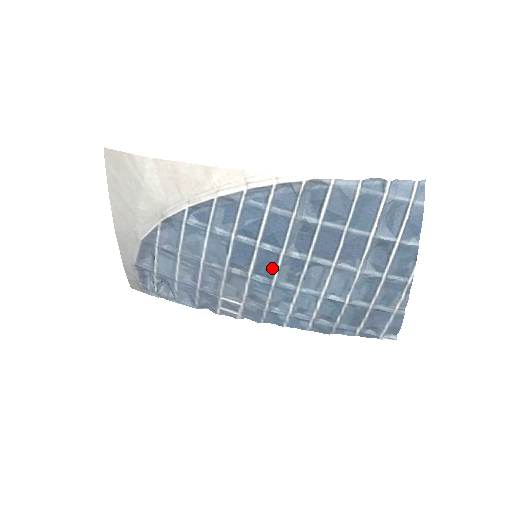
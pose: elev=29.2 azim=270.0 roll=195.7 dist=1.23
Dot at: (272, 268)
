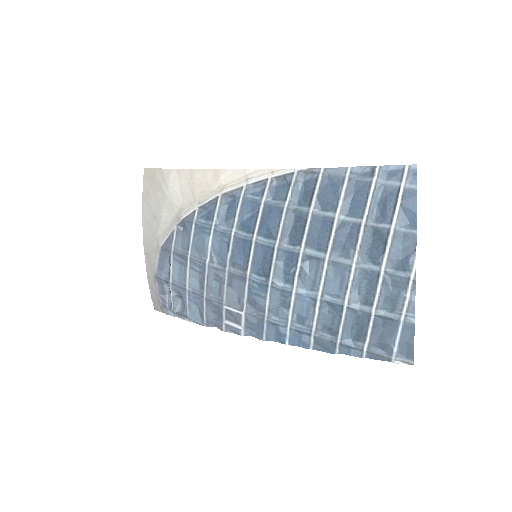
Dot at: (268, 265)
